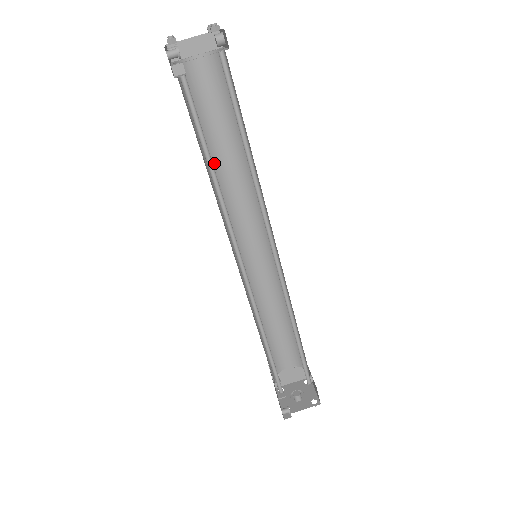
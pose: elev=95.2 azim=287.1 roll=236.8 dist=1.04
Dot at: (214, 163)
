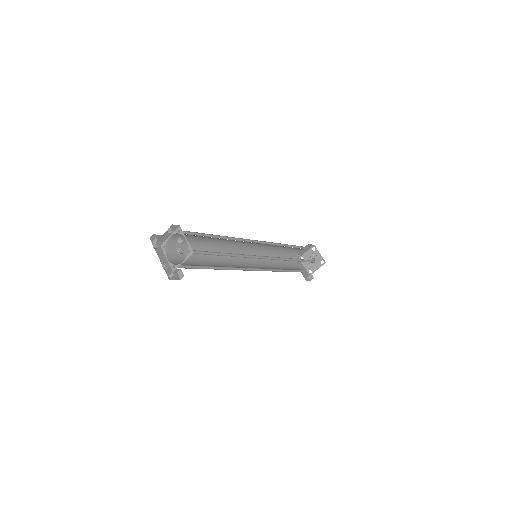
Dot at: (209, 249)
